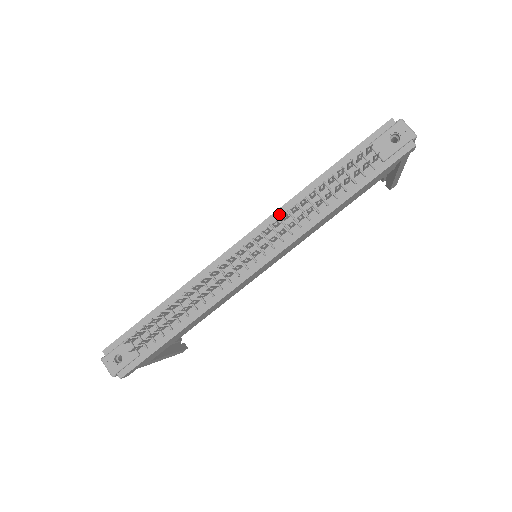
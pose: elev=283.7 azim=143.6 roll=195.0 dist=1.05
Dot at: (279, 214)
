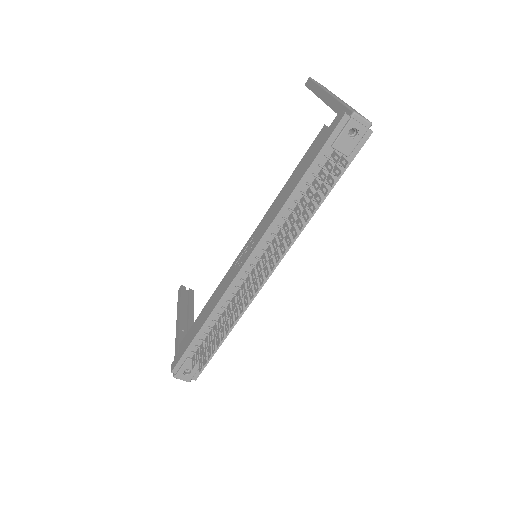
Dot at: (271, 231)
